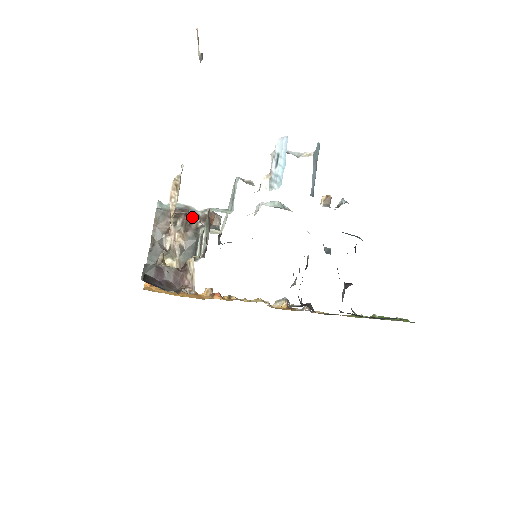
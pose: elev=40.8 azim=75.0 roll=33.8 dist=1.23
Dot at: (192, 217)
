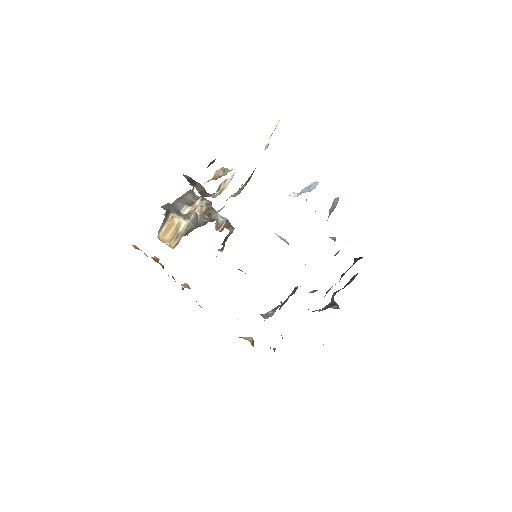
Dot at: occluded
